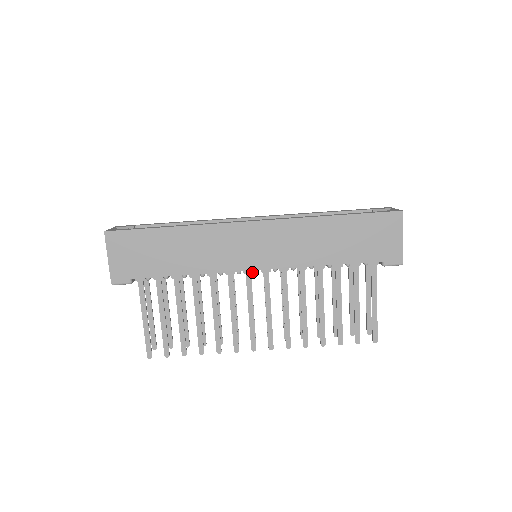
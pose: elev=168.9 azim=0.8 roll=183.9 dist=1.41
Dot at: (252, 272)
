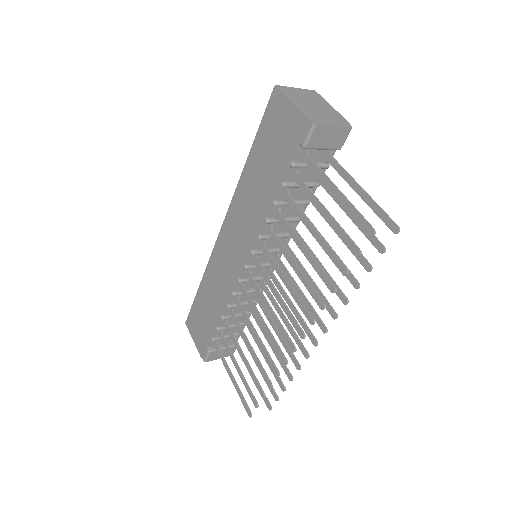
Dot at: (250, 272)
